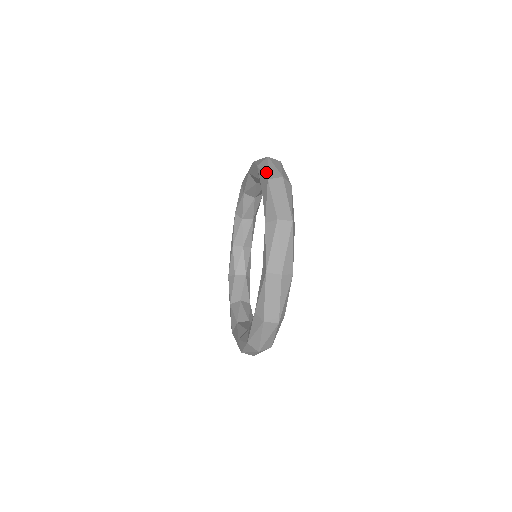
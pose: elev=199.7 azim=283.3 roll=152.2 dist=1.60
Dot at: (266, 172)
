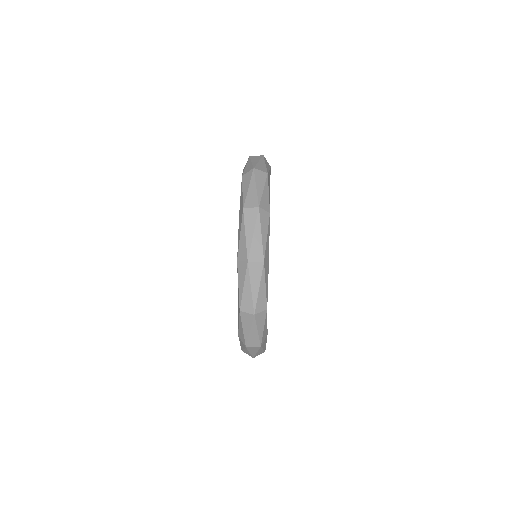
Dot at: (240, 294)
